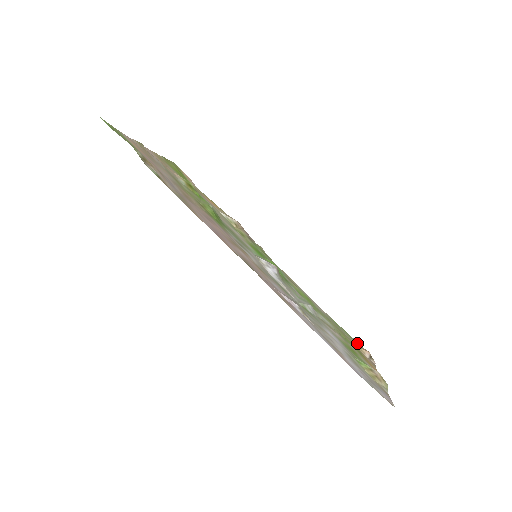
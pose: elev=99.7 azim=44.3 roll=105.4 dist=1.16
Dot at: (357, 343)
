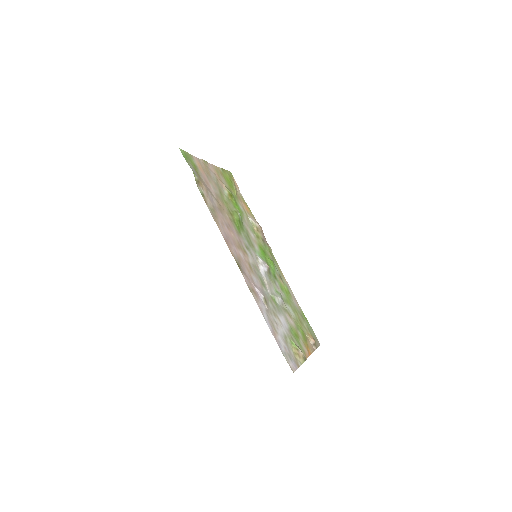
Dot at: (312, 333)
